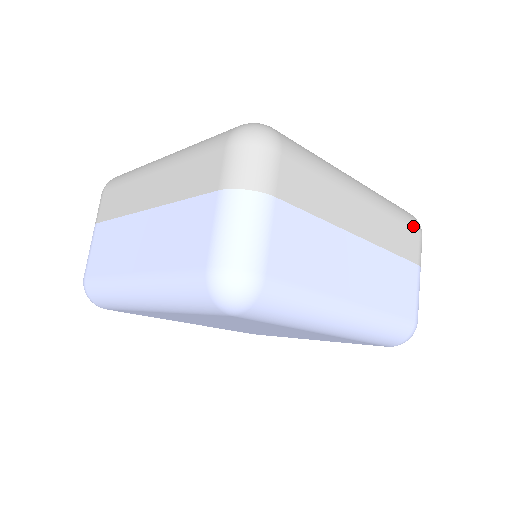
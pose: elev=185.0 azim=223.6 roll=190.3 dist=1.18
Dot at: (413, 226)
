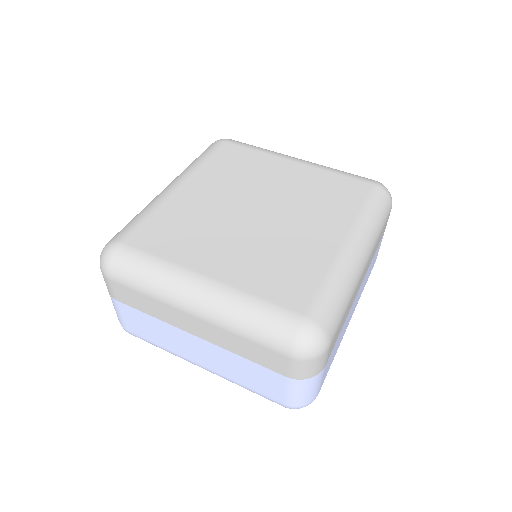
Dot at: (388, 215)
